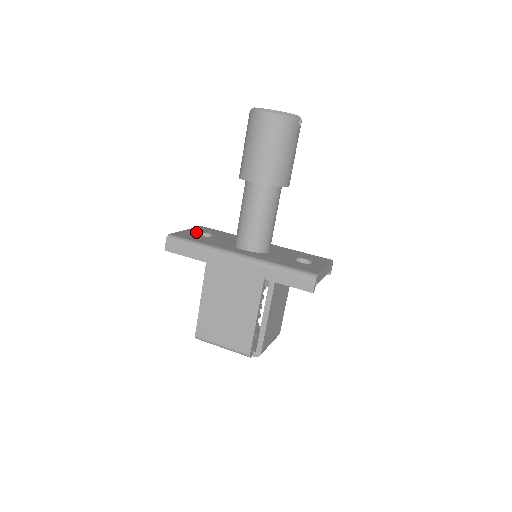
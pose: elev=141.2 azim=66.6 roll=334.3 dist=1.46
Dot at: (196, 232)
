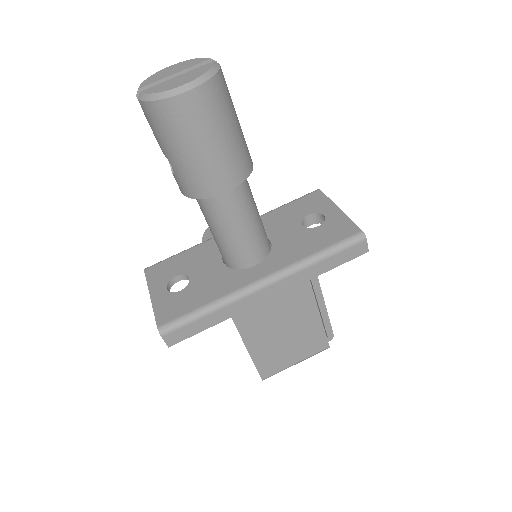
Dot at: (165, 289)
